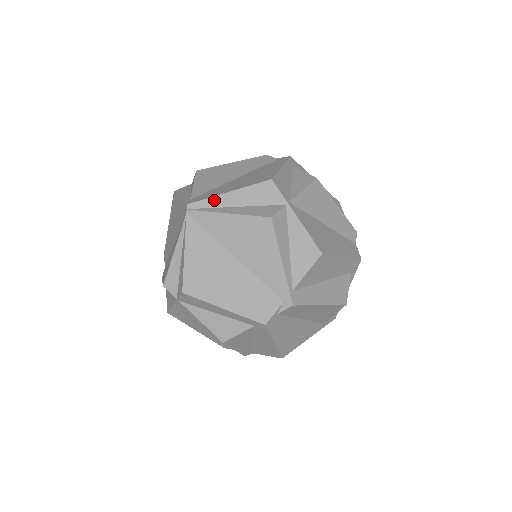
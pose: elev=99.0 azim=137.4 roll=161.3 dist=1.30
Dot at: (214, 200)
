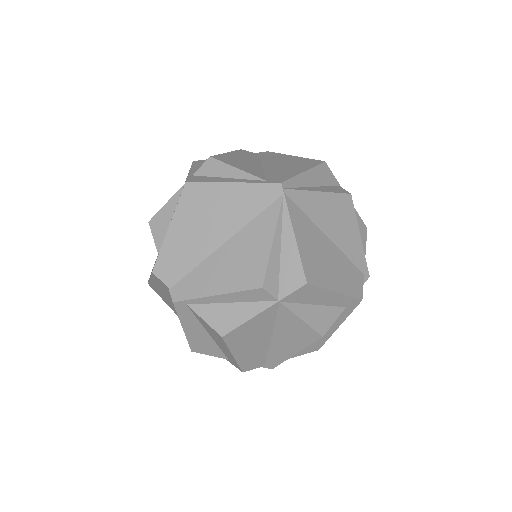
Dot at: (298, 179)
